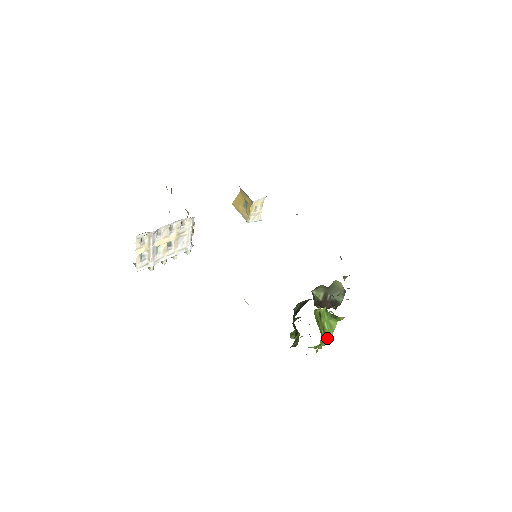
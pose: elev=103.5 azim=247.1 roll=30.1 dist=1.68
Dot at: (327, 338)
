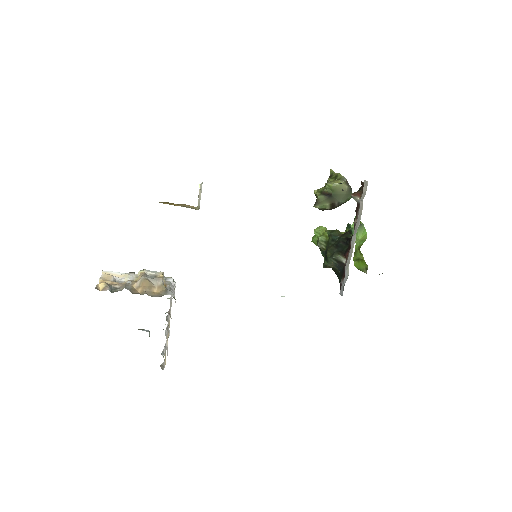
Dot at: occluded
